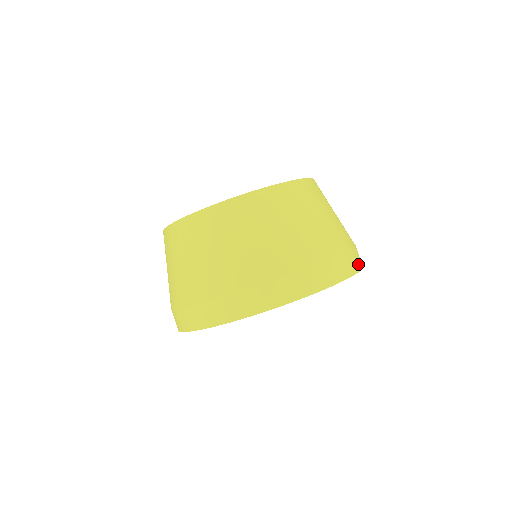
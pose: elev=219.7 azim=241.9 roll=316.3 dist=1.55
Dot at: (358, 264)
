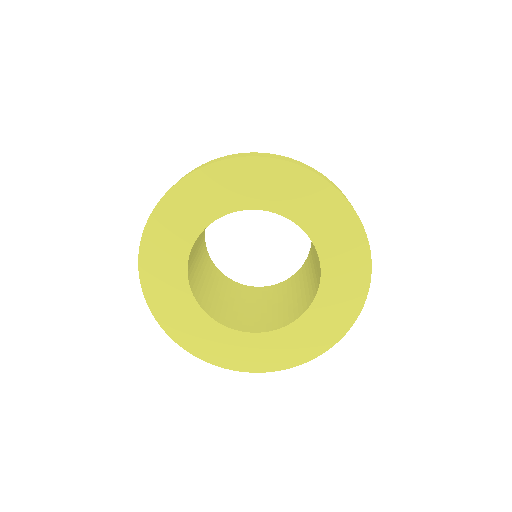
Dot at: (342, 193)
